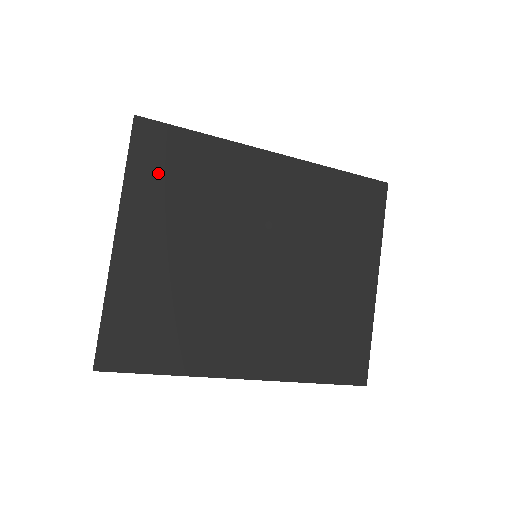
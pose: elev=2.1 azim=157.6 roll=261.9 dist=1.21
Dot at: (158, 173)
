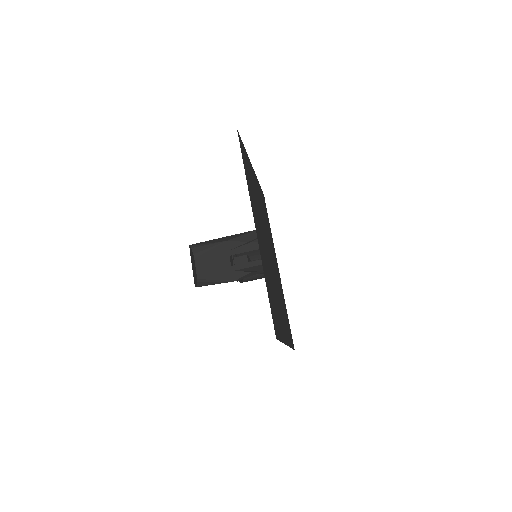
Dot at: (262, 199)
